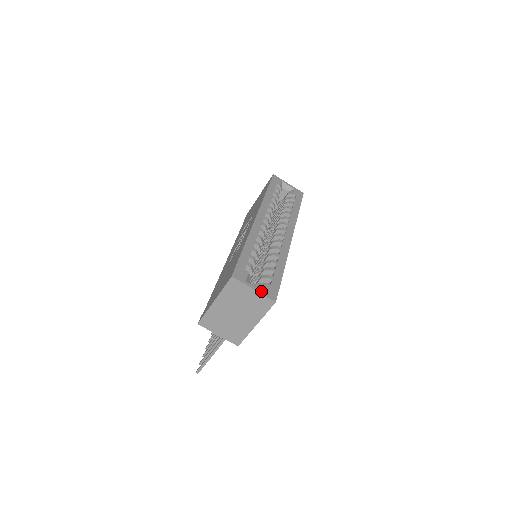
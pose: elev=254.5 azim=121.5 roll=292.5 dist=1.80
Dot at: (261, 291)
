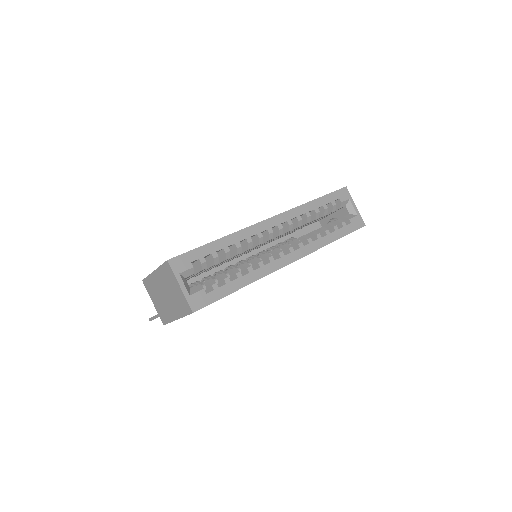
Dot at: (187, 293)
